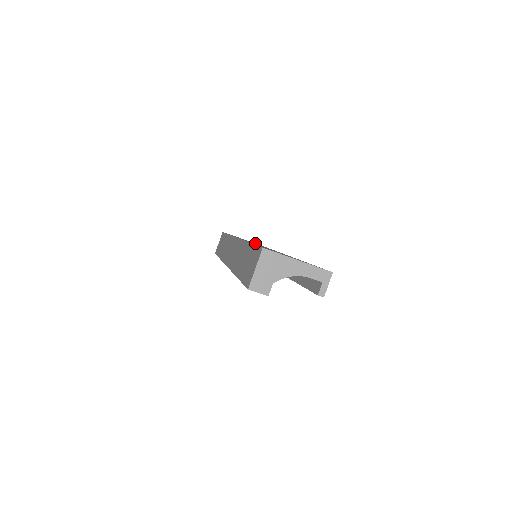
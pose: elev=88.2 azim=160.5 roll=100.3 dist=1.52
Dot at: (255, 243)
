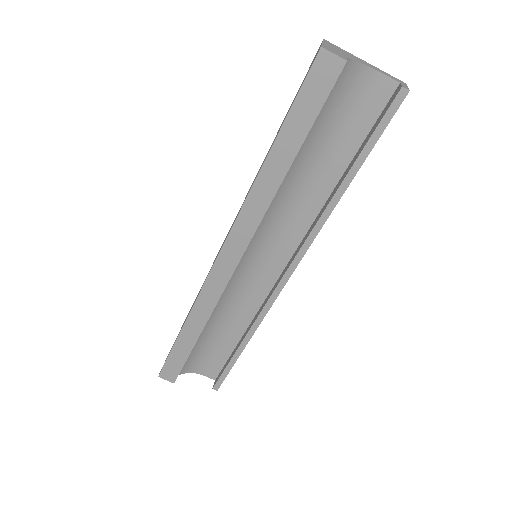
Dot at: occluded
